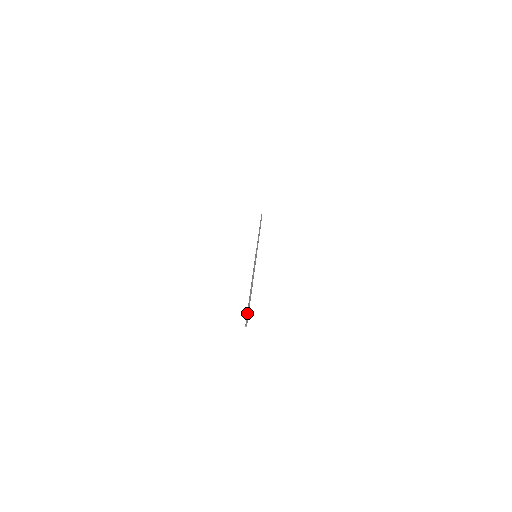
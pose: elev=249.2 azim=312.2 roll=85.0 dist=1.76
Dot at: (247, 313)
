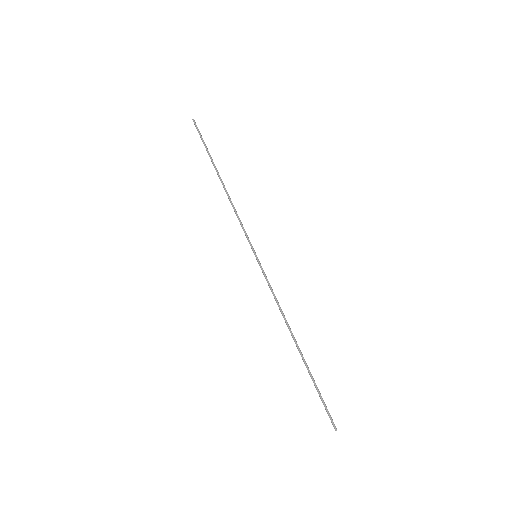
Dot at: (325, 404)
